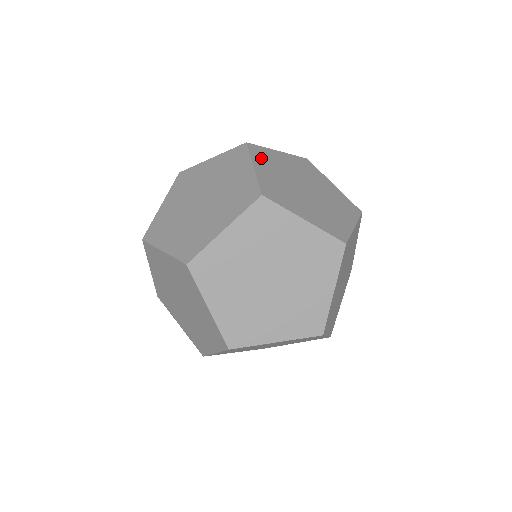
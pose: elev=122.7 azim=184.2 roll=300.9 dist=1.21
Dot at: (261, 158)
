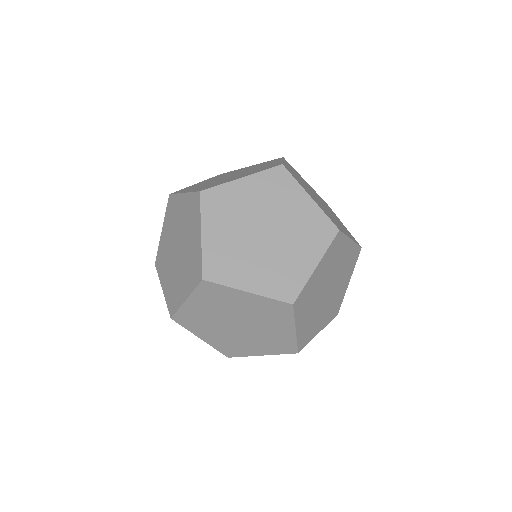
Dot at: occluded
